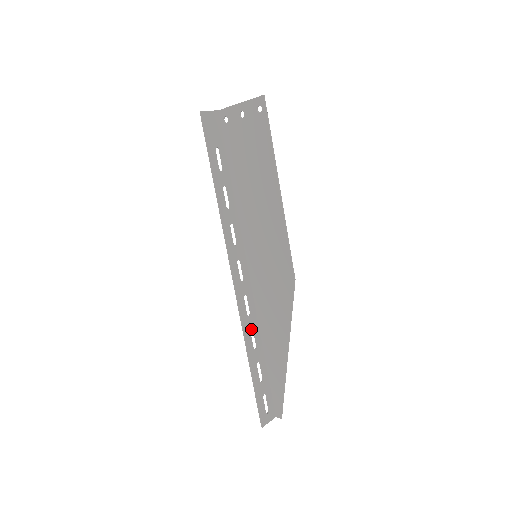
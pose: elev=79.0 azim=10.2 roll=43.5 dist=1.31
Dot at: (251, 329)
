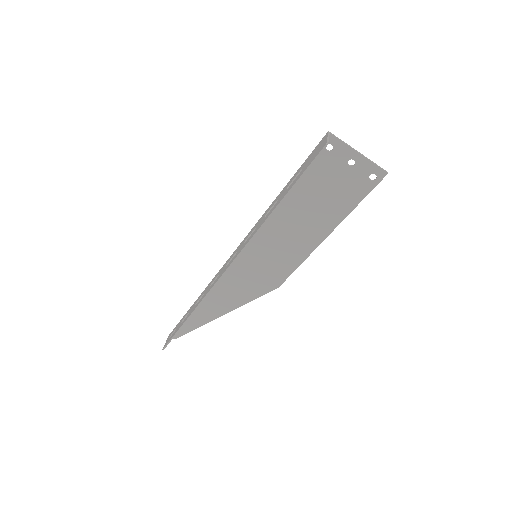
Dot at: occluded
